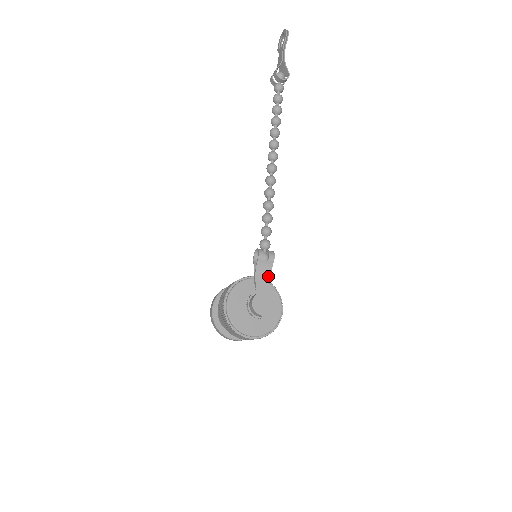
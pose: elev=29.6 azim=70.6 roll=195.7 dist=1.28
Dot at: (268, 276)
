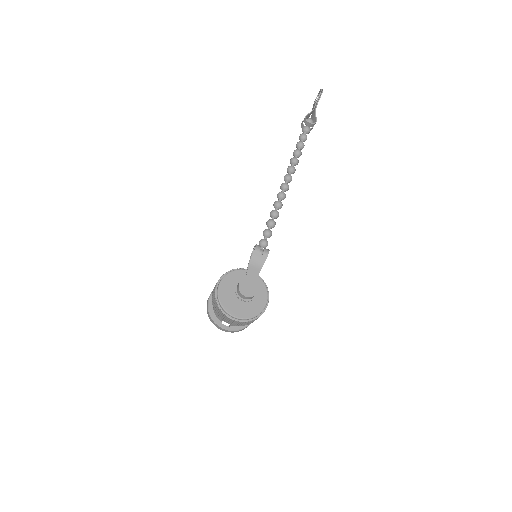
Dot at: (260, 268)
